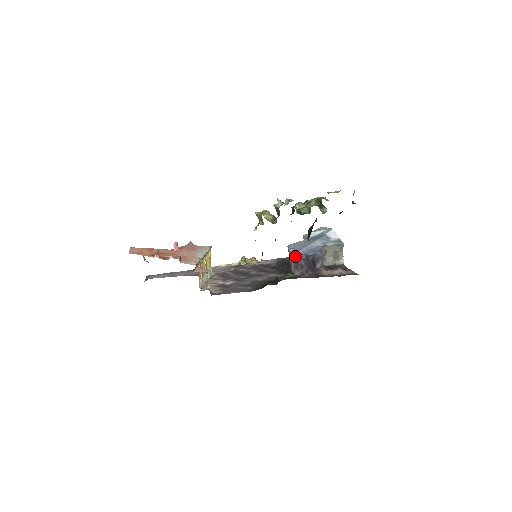
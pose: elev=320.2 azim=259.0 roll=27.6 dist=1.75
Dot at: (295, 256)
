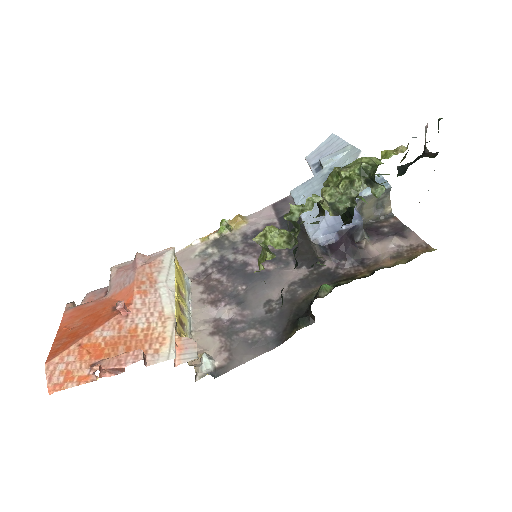
Dot at: (320, 238)
